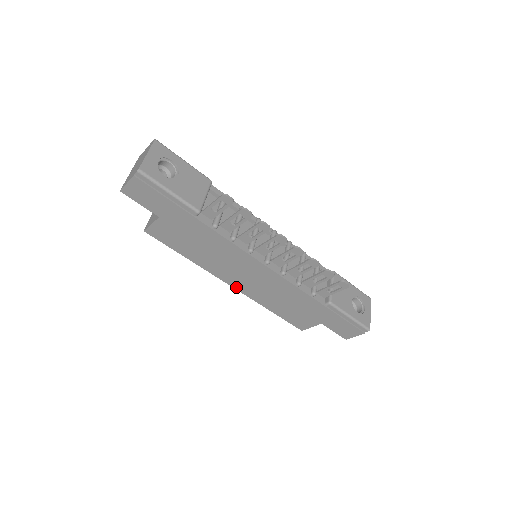
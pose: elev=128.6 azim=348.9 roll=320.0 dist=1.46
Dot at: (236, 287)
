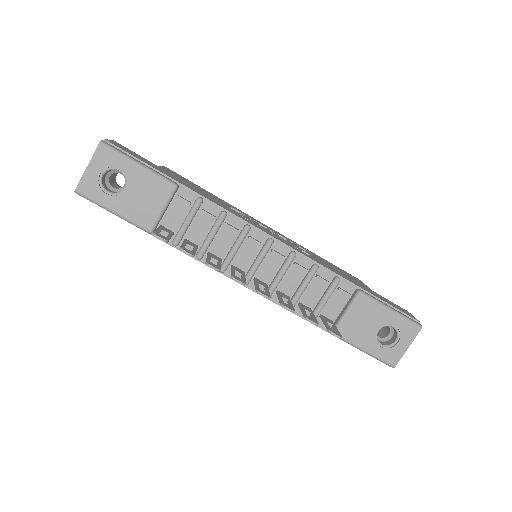
Dot at: occluded
